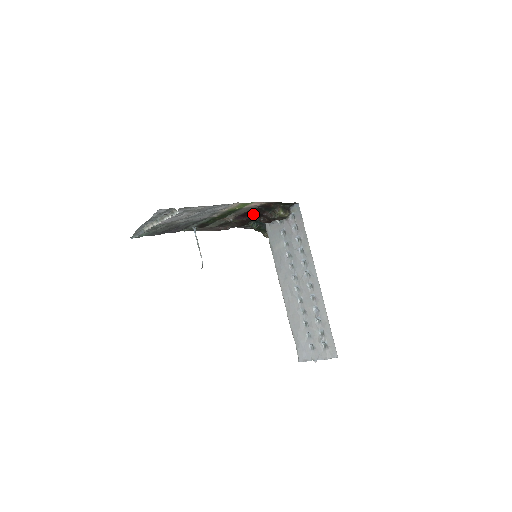
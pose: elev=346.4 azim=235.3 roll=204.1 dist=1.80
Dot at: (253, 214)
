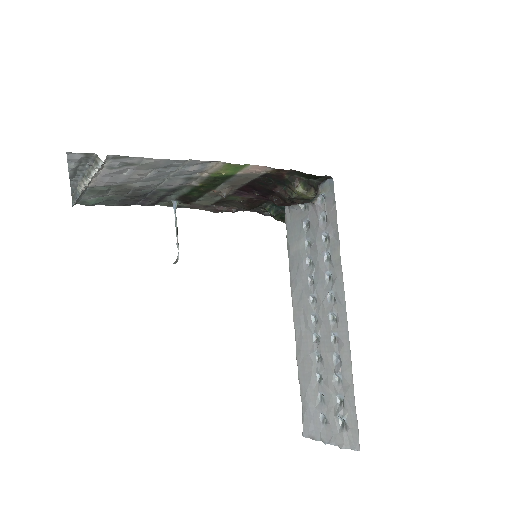
Dot at: (260, 189)
